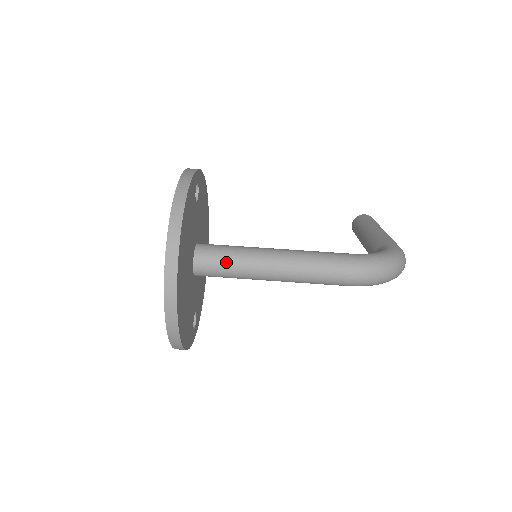
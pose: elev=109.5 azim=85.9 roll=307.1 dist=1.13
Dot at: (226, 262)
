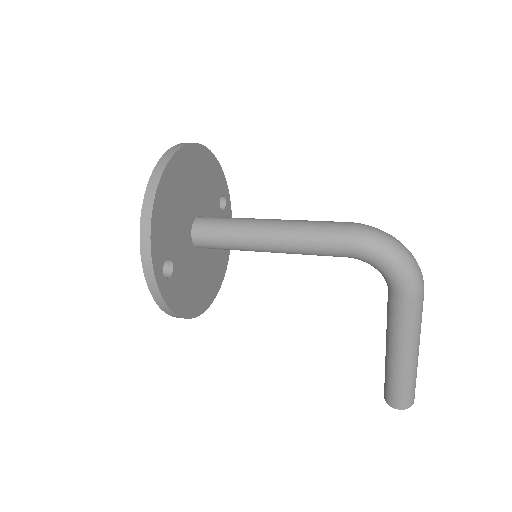
Dot at: (226, 218)
